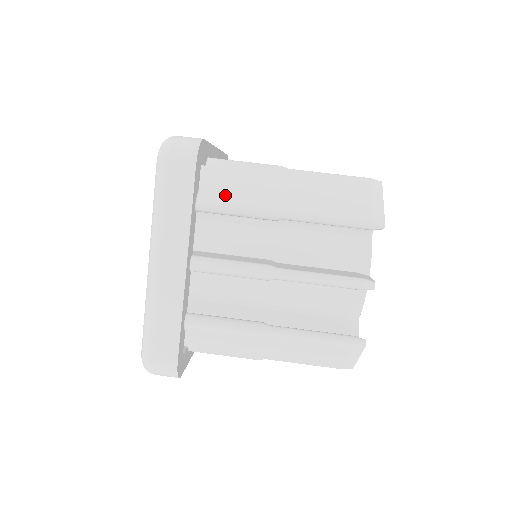
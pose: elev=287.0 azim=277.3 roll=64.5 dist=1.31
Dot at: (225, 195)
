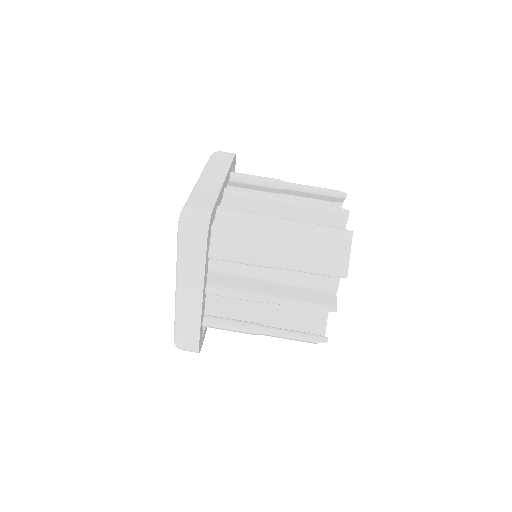
Dot at: (230, 249)
